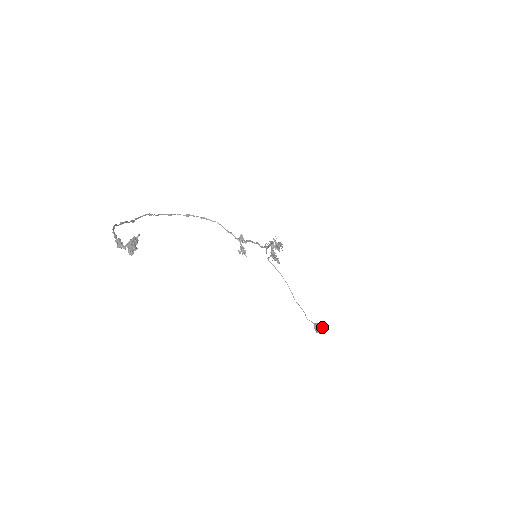
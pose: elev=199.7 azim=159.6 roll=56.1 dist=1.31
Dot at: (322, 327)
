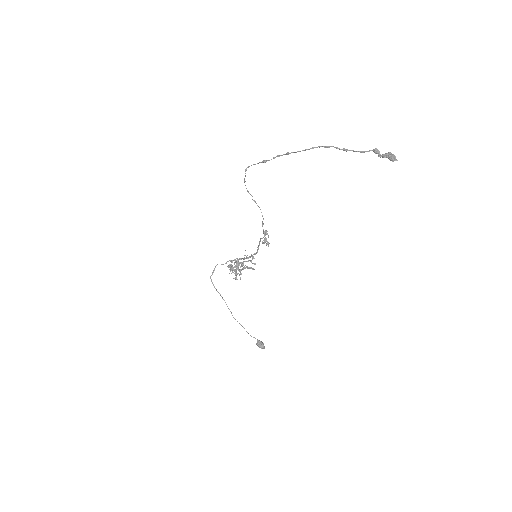
Dot at: (263, 344)
